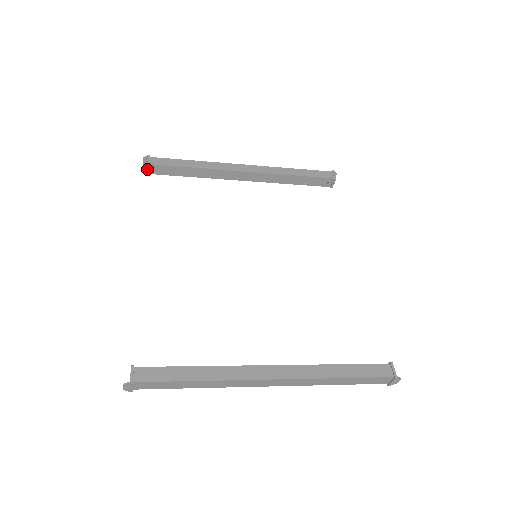
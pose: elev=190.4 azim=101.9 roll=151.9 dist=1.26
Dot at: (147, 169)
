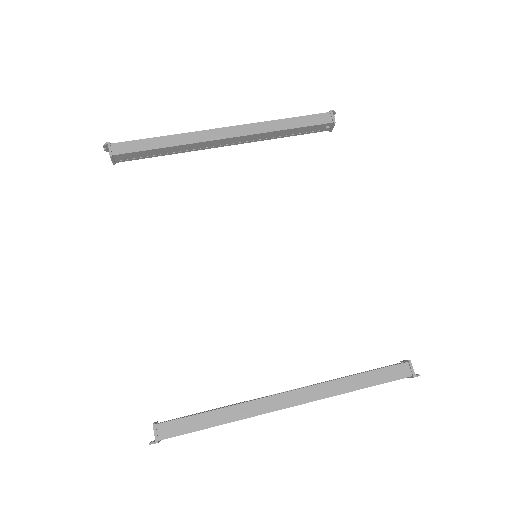
Dot at: (111, 160)
